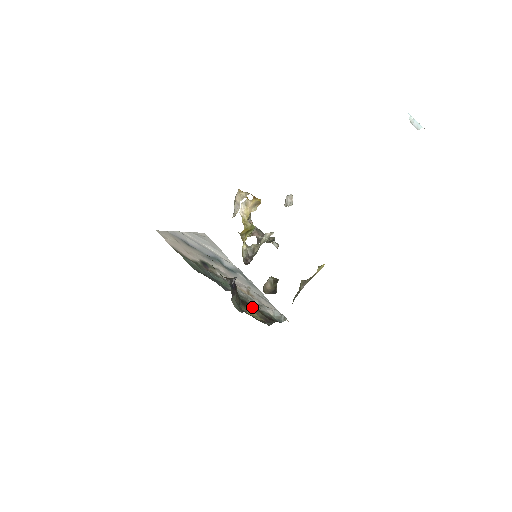
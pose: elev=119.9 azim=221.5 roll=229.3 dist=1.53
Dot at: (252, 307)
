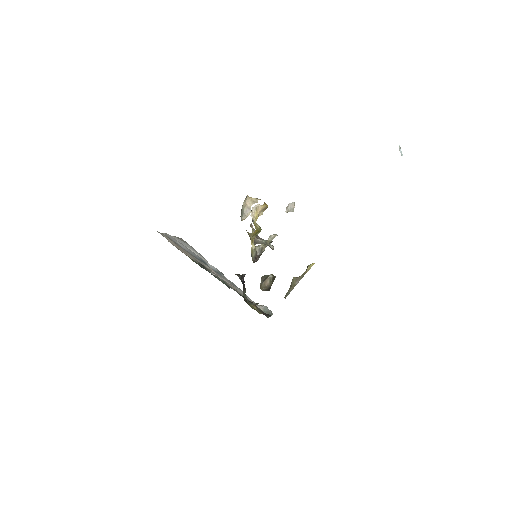
Dot at: (252, 302)
